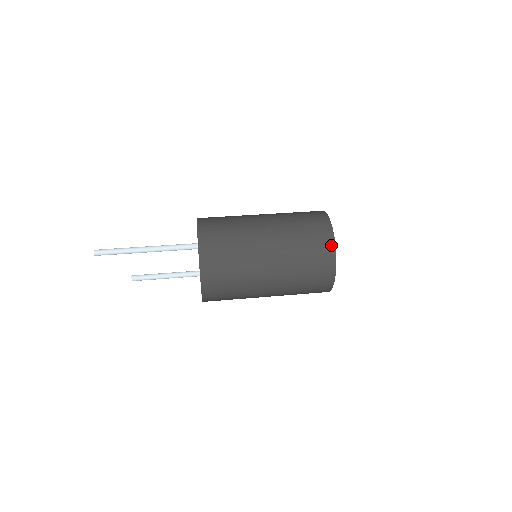
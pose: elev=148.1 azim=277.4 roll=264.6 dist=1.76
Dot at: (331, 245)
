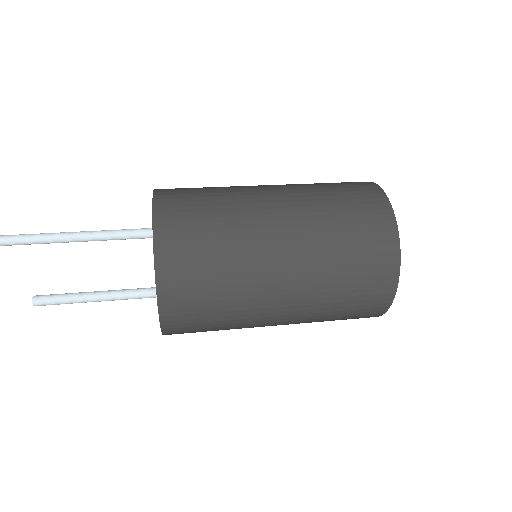
Dot at: (377, 192)
